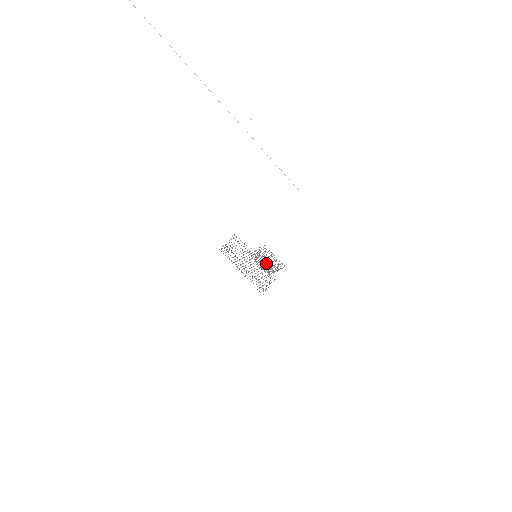
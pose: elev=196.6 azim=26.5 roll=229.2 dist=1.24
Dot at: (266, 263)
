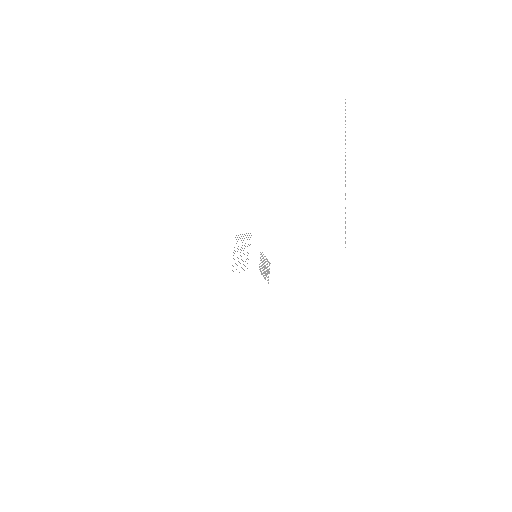
Dot at: occluded
